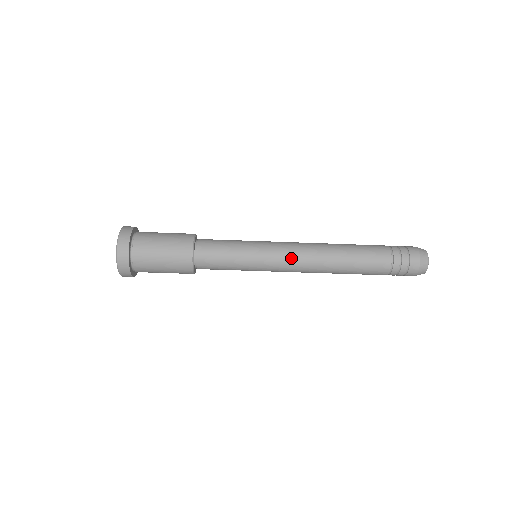
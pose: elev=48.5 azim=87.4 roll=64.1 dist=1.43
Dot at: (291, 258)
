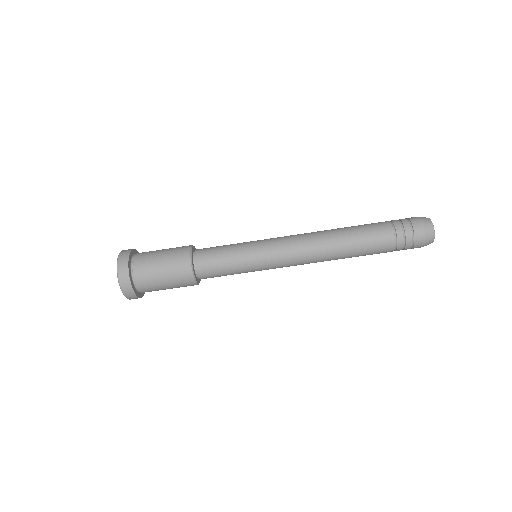
Dot at: (288, 237)
